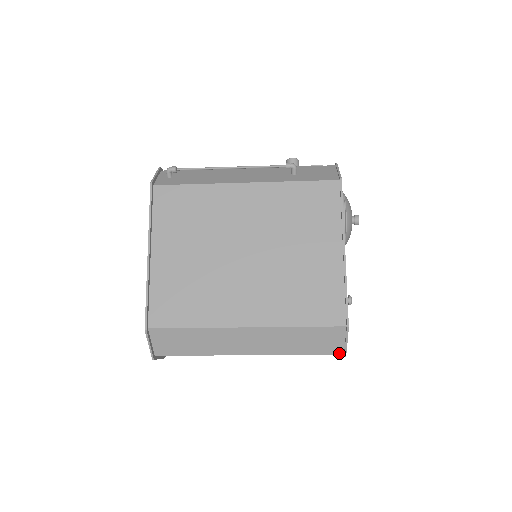
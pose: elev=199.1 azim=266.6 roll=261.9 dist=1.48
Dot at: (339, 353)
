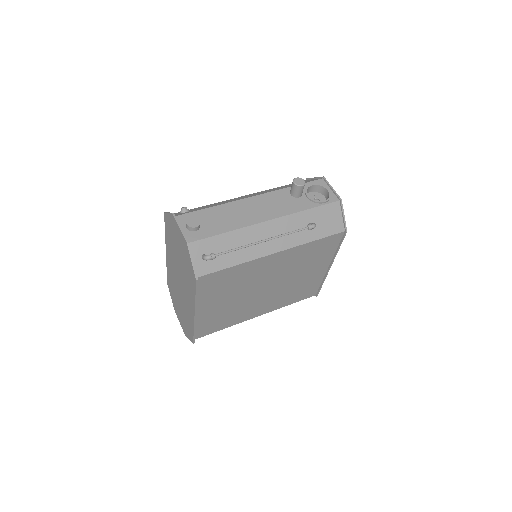
Dot at: occluded
